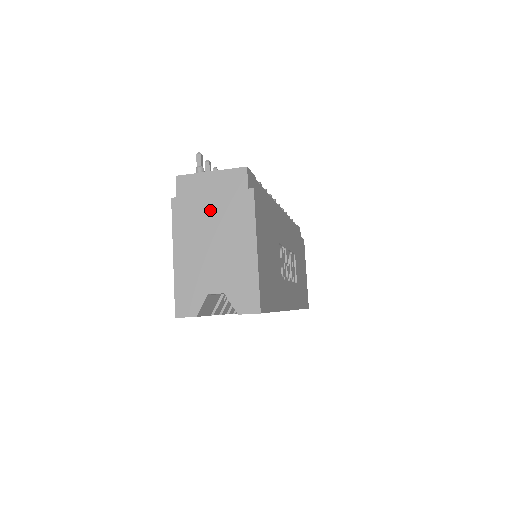
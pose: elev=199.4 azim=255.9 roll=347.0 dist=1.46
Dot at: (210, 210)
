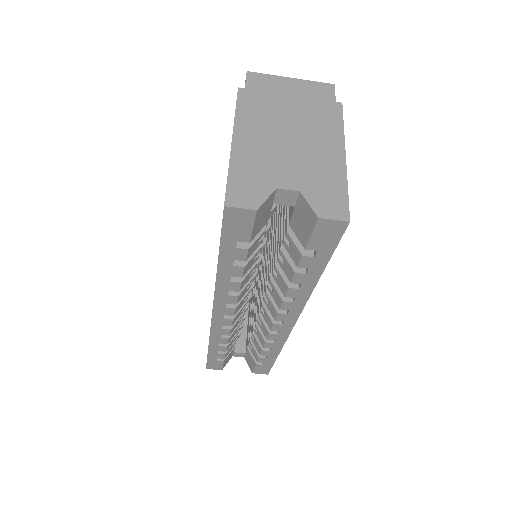
Dot at: (288, 109)
